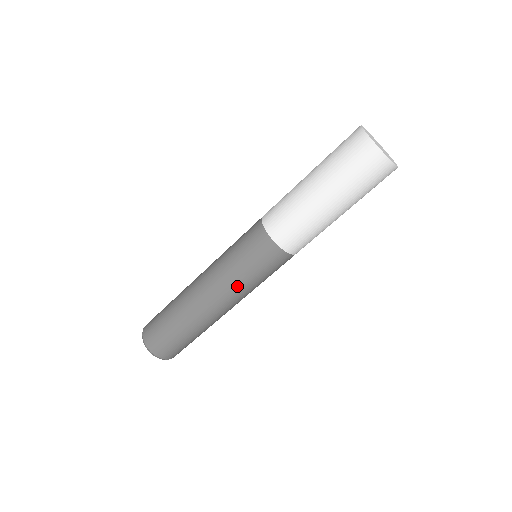
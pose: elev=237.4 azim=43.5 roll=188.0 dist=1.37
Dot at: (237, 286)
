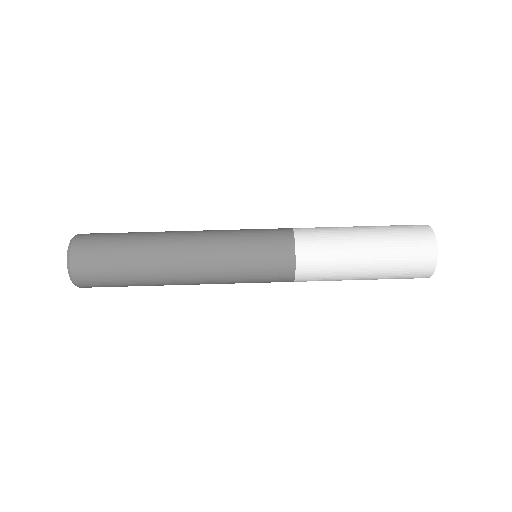
Dot at: (225, 230)
